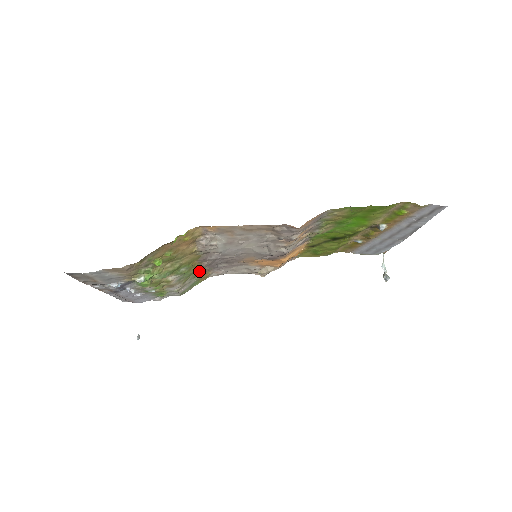
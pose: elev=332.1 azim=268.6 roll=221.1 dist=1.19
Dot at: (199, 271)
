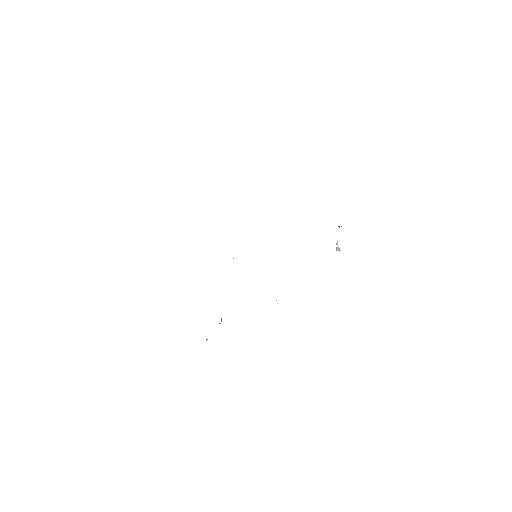
Dot at: occluded
